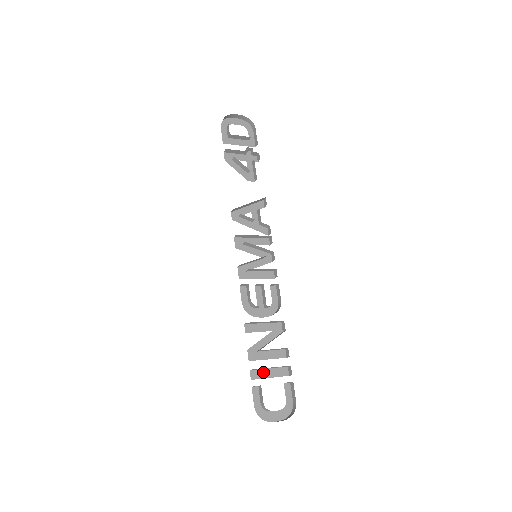
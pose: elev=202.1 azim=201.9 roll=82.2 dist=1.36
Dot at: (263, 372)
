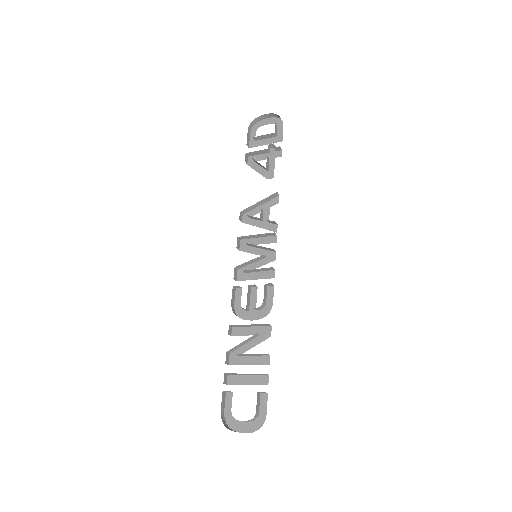
Dot at: (241, 378)
